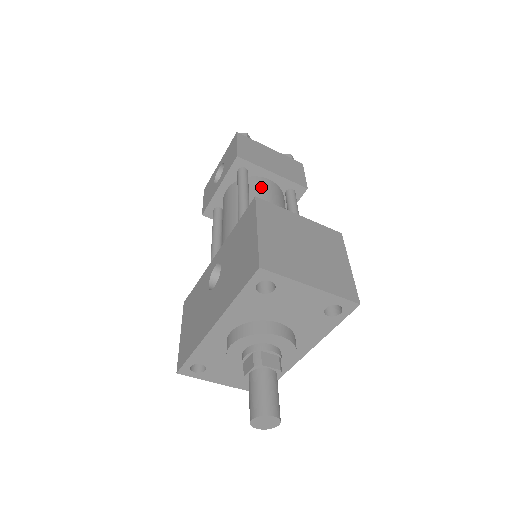
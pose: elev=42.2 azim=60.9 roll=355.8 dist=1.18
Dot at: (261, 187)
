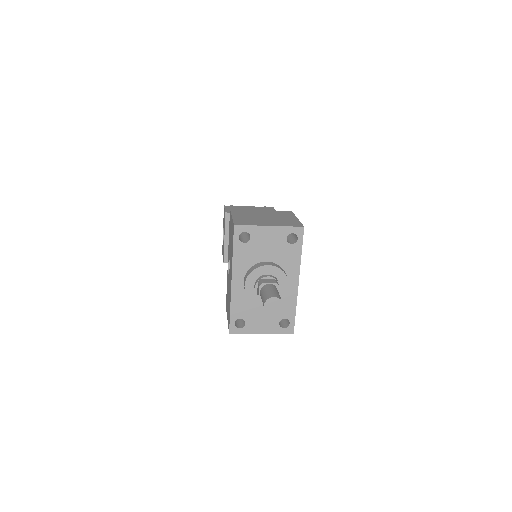
Dot at: occluded
